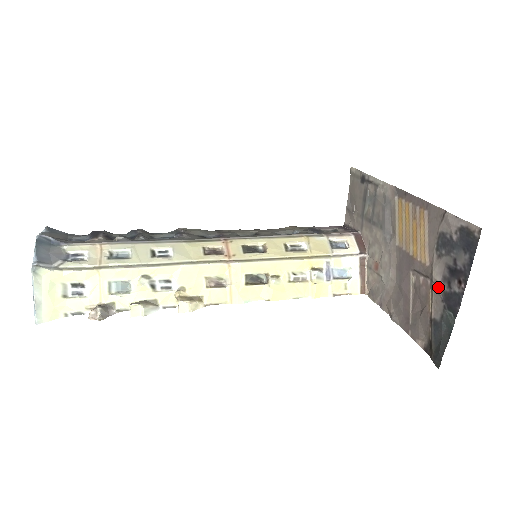
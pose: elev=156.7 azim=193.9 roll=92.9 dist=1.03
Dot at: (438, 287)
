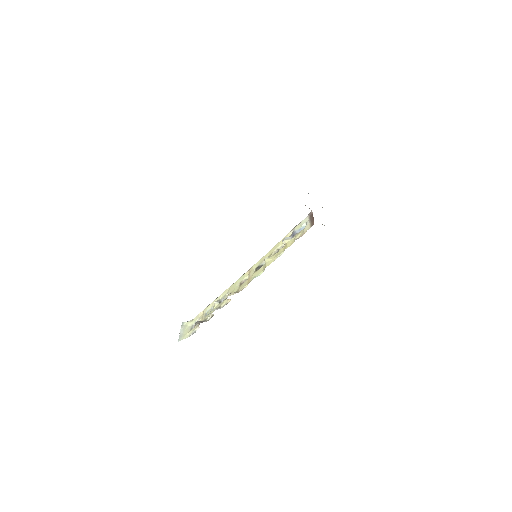
Dot at: occluded
